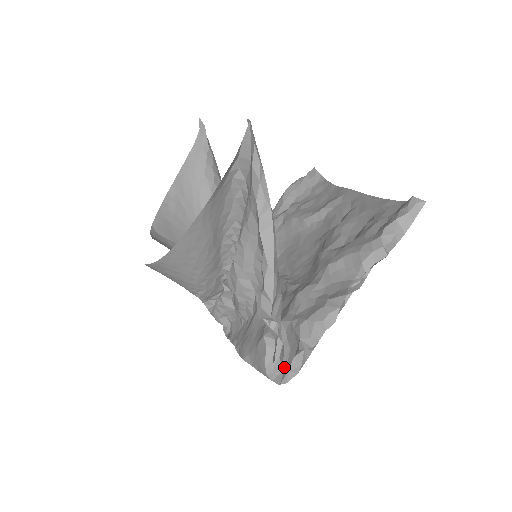
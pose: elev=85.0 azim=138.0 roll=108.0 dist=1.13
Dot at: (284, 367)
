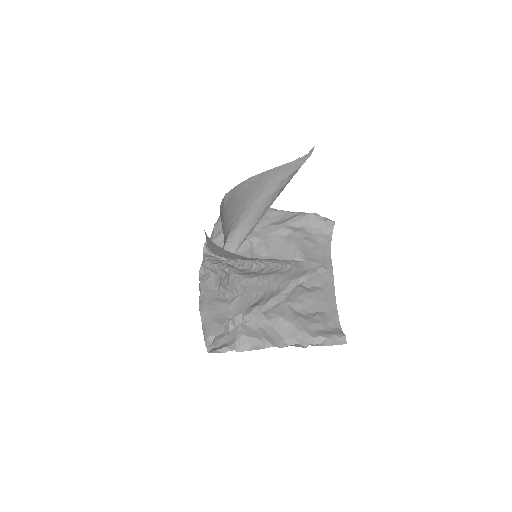
Dot at: occluded
